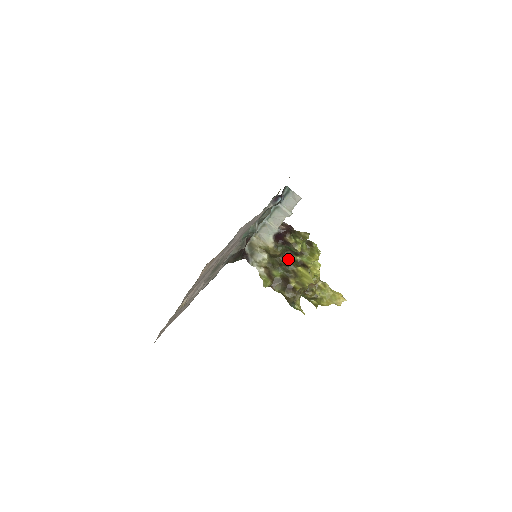
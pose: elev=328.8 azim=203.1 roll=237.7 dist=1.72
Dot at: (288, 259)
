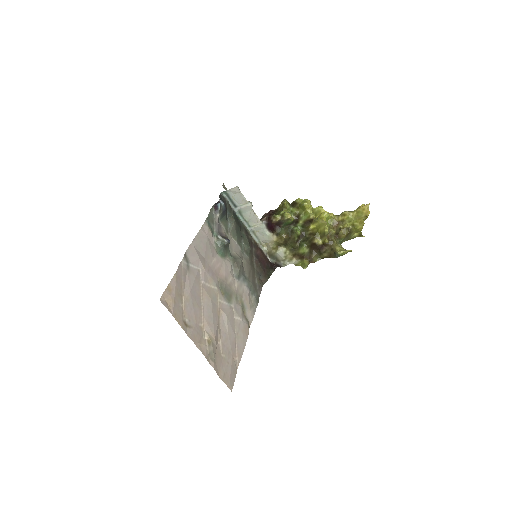
Dot at: (296, 232)
